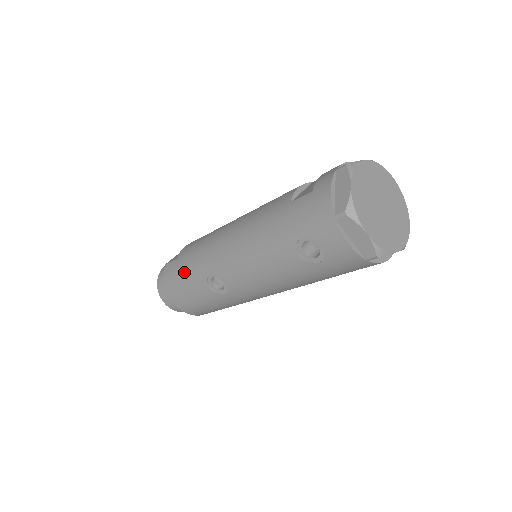
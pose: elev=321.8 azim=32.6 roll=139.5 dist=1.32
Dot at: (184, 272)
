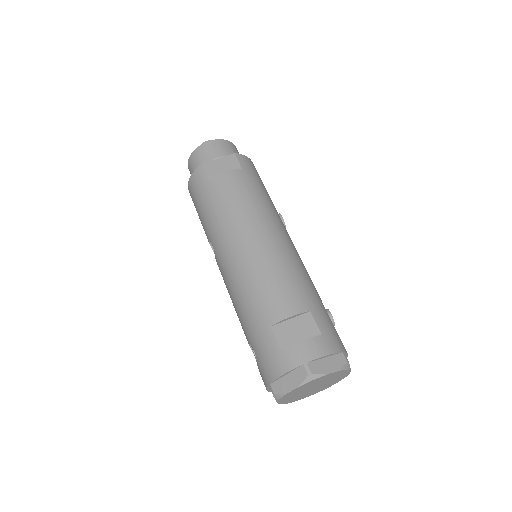
Dot at: (202, 205)
